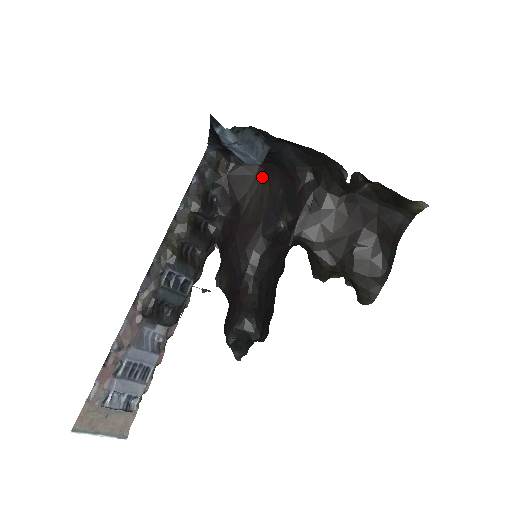
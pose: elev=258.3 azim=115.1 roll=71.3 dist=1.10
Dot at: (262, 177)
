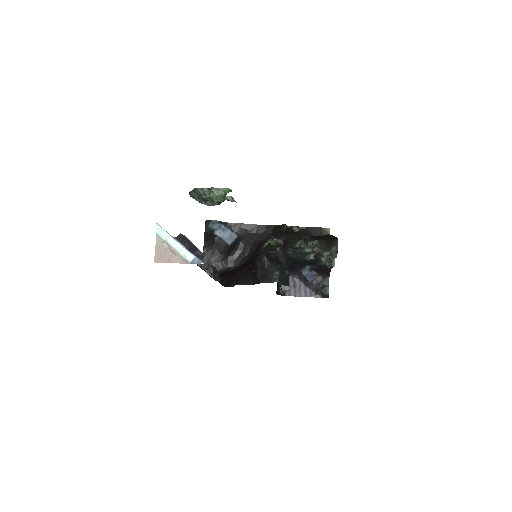
Dot at: occluded
